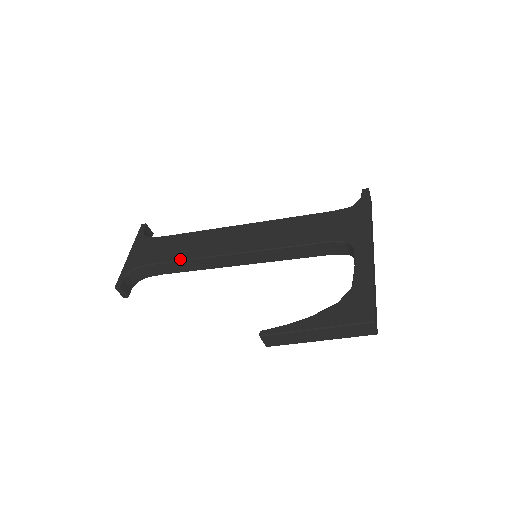
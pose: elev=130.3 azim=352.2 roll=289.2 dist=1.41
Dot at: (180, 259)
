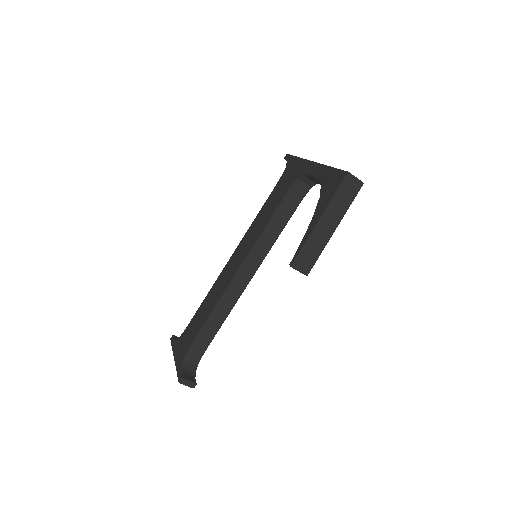
Dot at: (209, 315)
